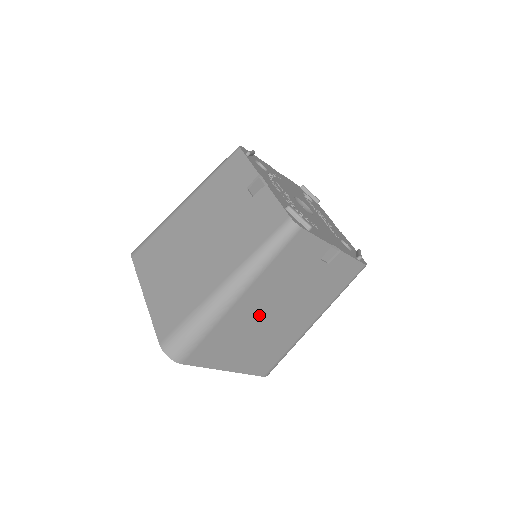
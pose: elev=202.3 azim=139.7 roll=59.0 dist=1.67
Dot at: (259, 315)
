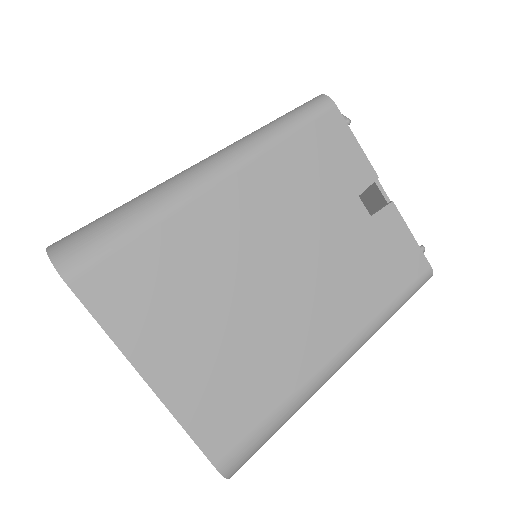
Dot at: occluded
